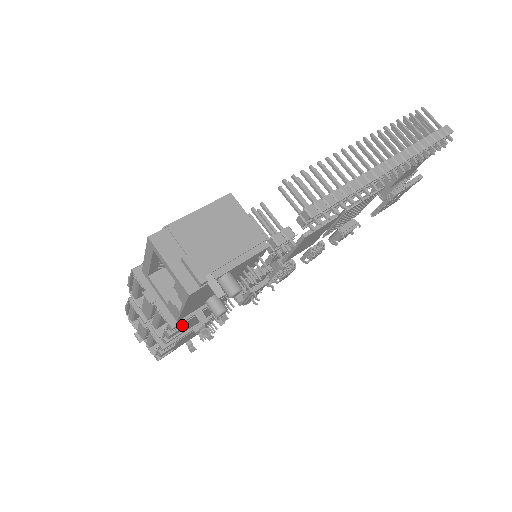
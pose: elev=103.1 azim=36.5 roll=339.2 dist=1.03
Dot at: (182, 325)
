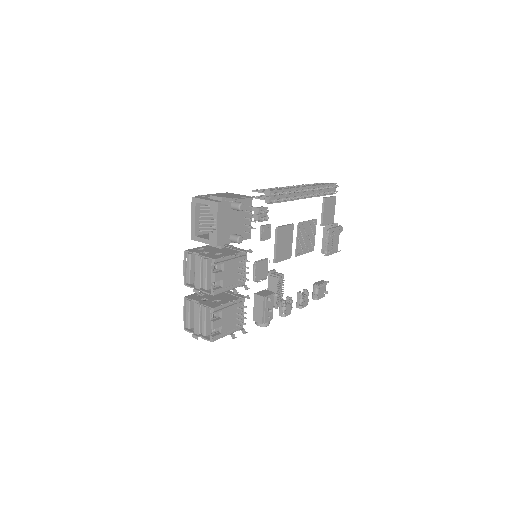
Dot at: (221, 271)
